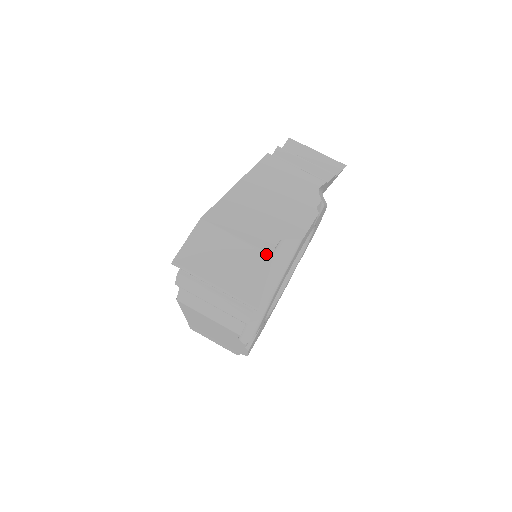
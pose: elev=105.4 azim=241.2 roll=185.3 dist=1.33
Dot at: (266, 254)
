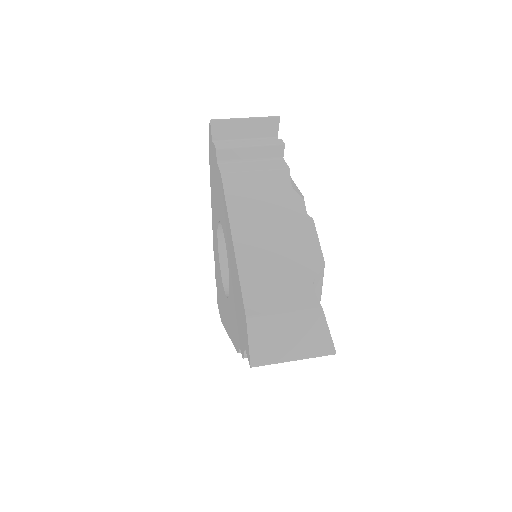
Dot at: occluded
